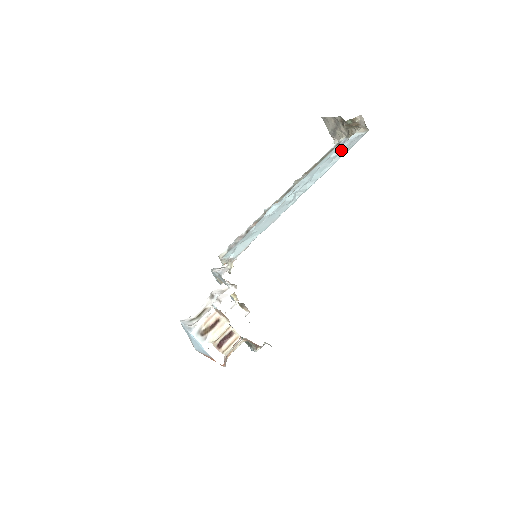
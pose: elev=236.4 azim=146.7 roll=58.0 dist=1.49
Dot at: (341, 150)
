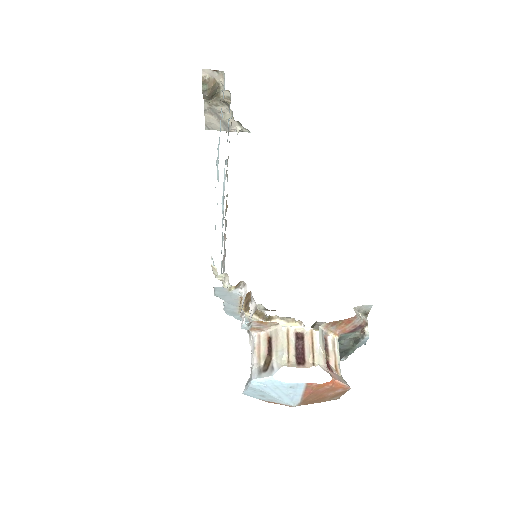
Dot at: occluded
